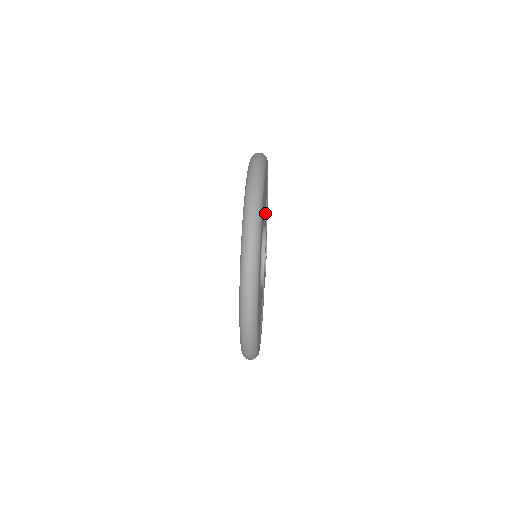
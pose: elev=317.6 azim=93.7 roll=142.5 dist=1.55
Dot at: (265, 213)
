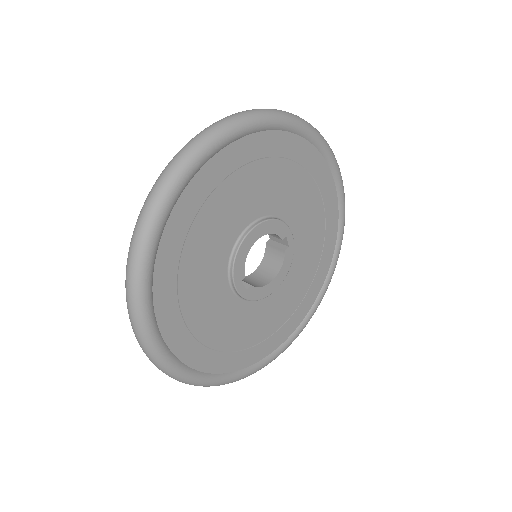
Dot at: (299, 167)
